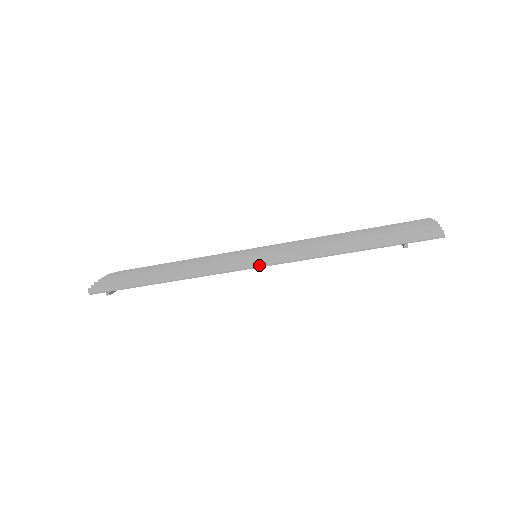
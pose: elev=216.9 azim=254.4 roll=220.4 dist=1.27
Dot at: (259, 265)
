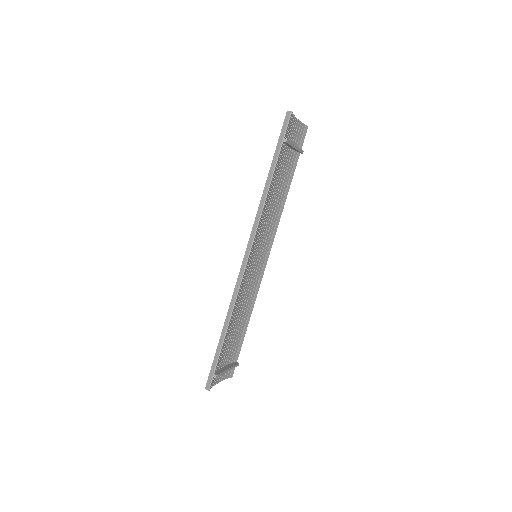
Dot at: (249, 250)
